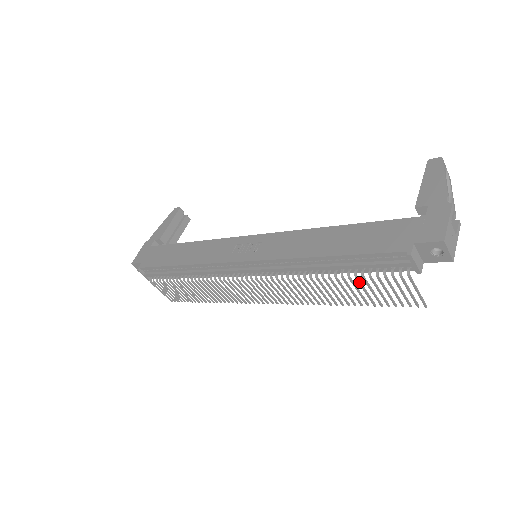
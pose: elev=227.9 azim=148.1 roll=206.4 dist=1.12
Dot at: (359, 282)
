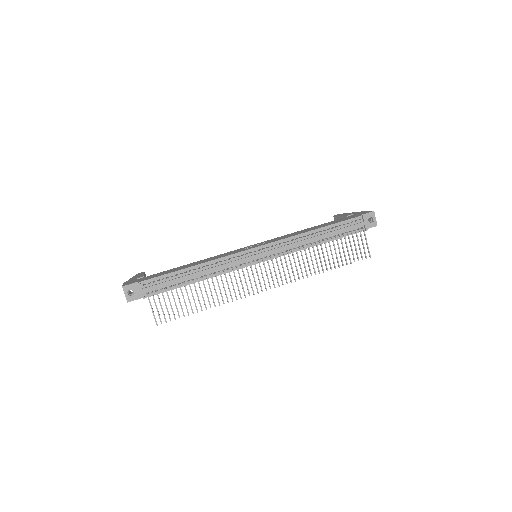
Dot at: occluded
